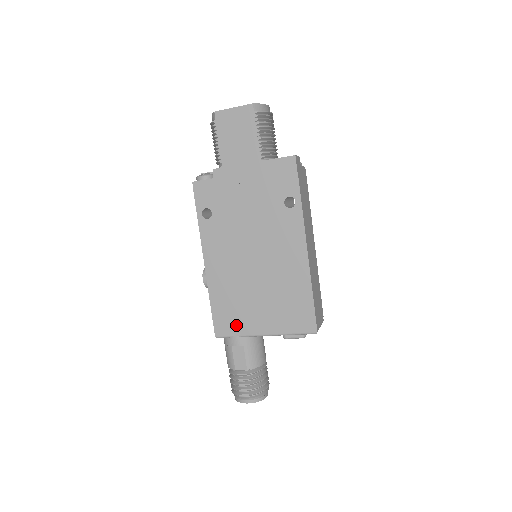
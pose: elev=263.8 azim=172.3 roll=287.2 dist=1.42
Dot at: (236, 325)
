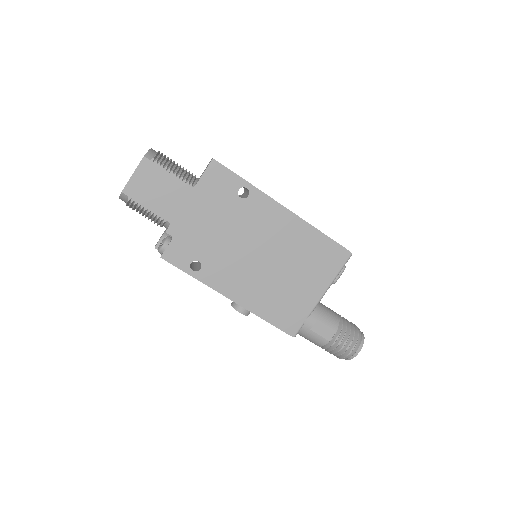
Dot at: (298, 313)
